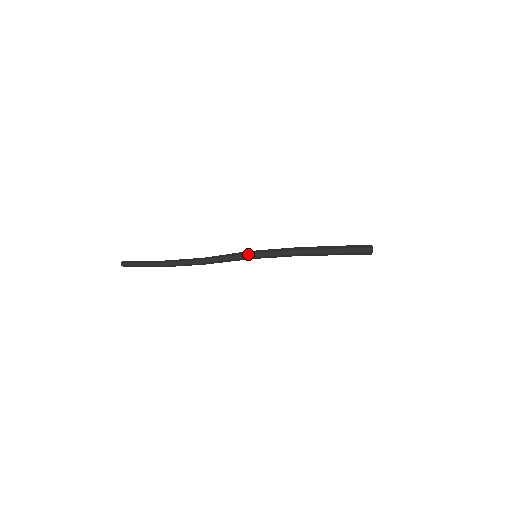
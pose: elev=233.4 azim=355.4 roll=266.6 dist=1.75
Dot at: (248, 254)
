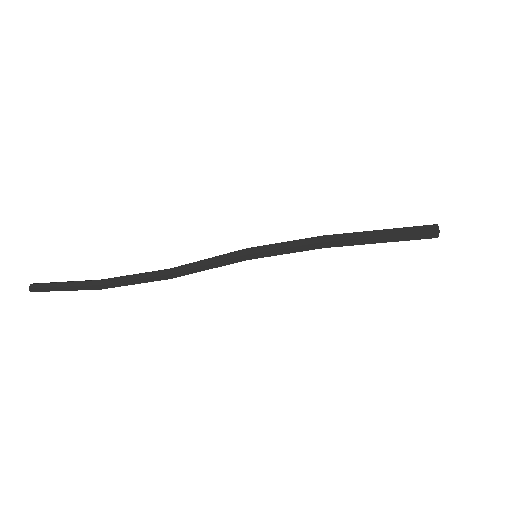
Dot at: (243, 256)
